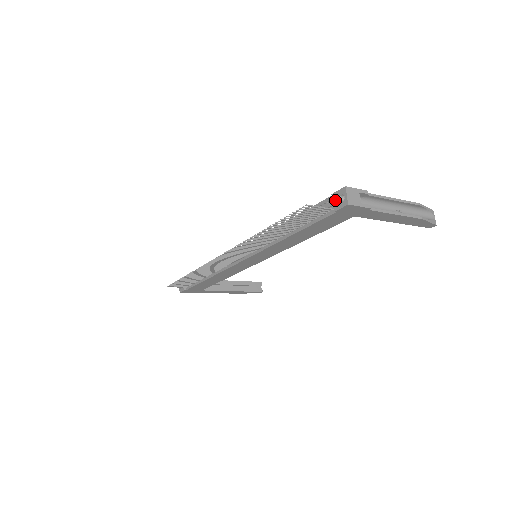
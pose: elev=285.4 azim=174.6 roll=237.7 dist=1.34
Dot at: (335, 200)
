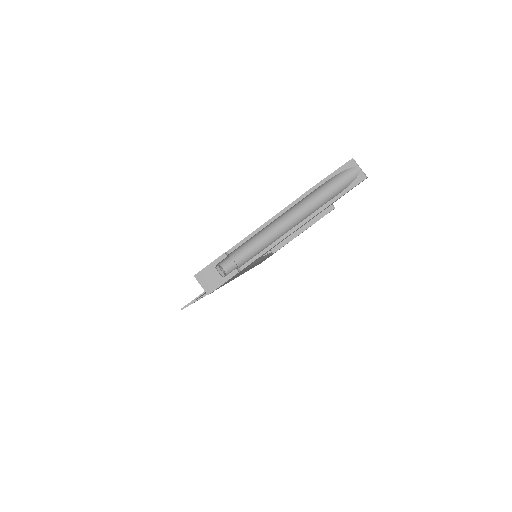
Dot at: occluded
